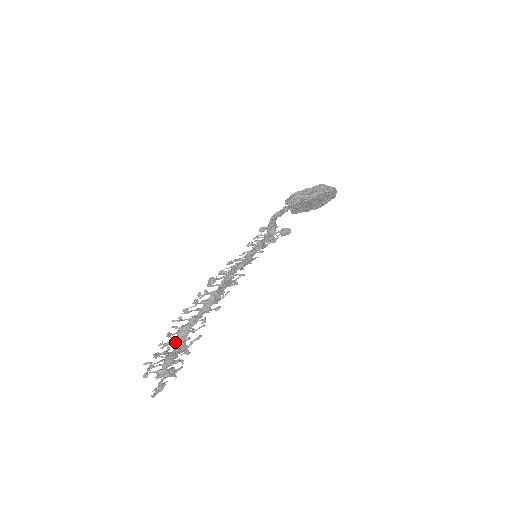
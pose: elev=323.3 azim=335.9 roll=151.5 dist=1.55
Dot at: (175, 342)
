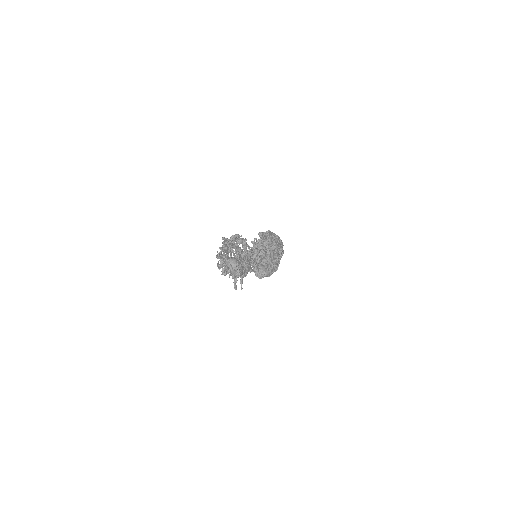
Dot at: occluded
